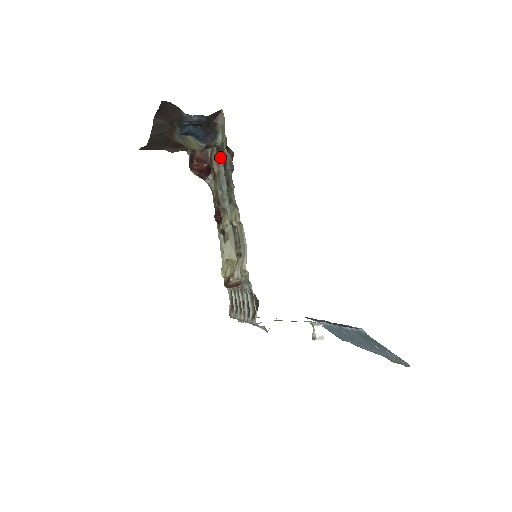
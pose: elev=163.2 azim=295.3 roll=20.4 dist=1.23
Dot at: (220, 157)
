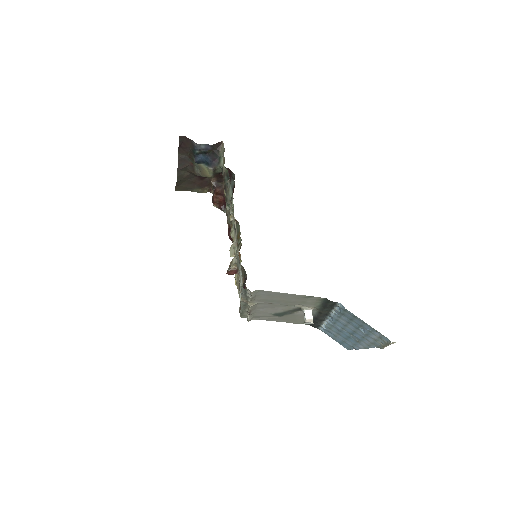
Dot at: occluded
